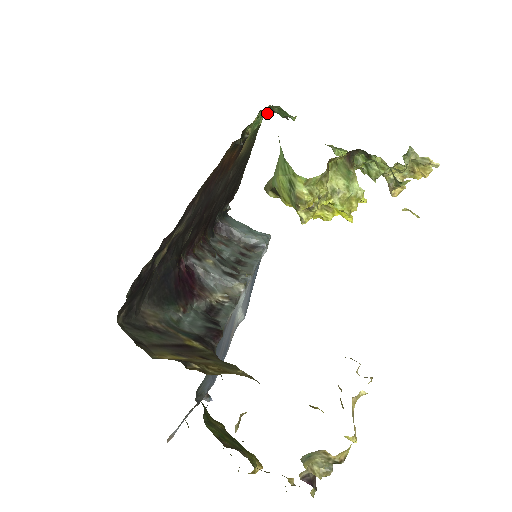
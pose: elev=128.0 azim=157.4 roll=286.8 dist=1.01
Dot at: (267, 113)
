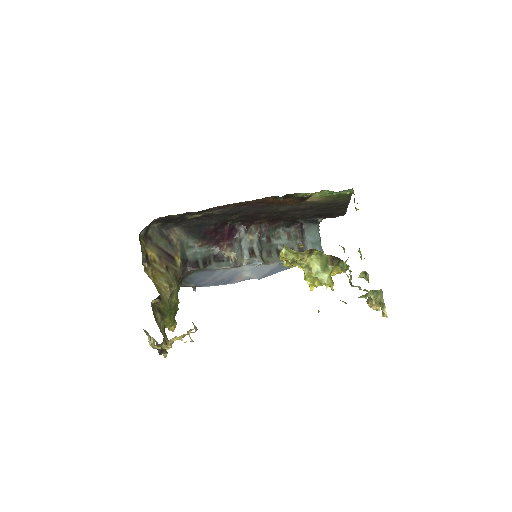
Dot at: (351, 192)
